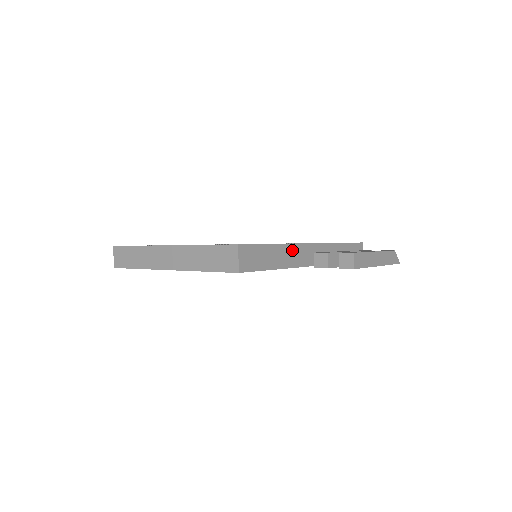
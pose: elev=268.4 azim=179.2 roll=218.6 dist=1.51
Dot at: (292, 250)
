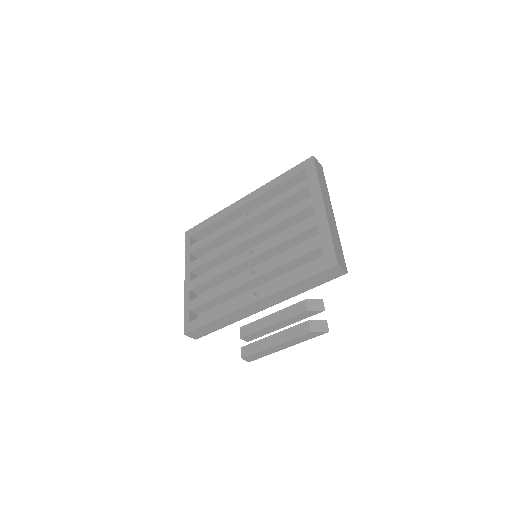
Dot at: (232, 315)
